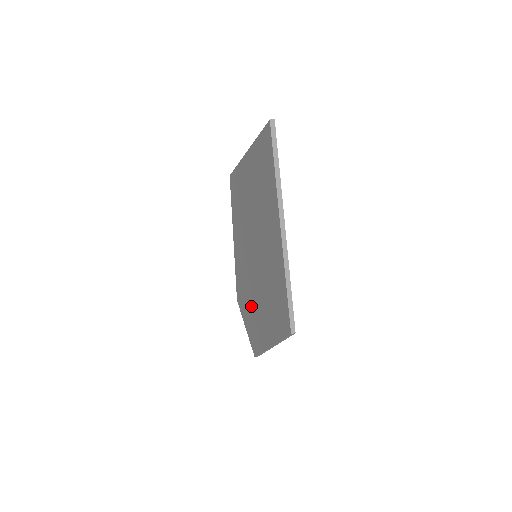
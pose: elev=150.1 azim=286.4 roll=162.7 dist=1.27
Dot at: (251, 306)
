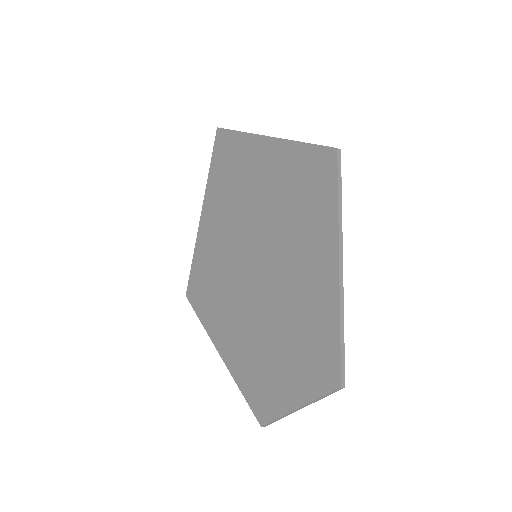
Dot at: (284, 325)
